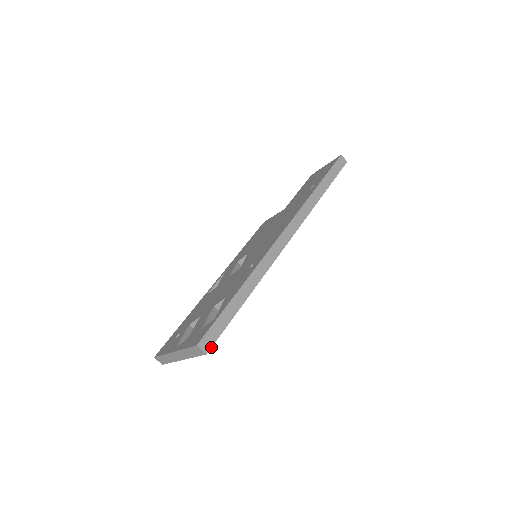
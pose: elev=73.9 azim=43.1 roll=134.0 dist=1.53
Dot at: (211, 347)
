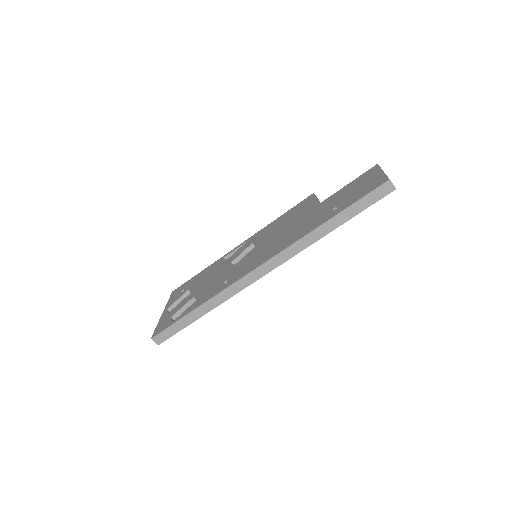
Dot at: (162, 342)
